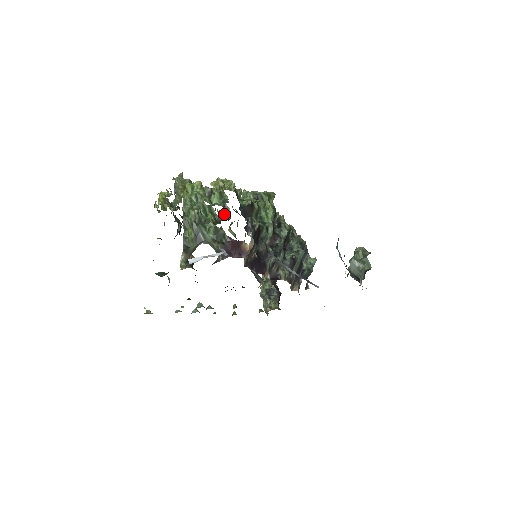
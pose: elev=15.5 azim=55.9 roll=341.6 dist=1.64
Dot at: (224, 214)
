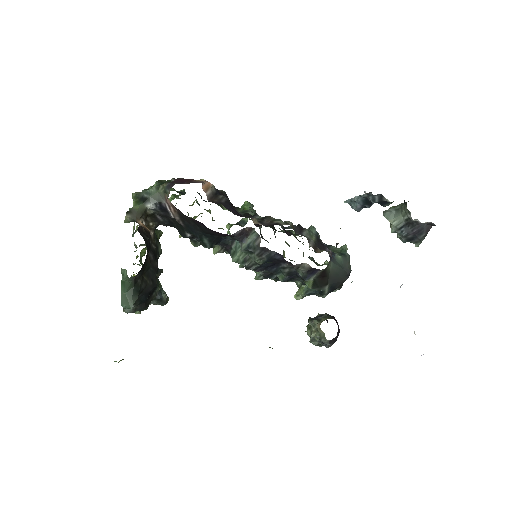
Dot at: occluded
